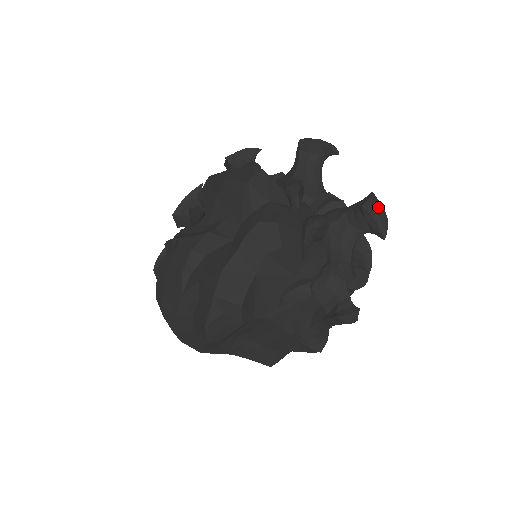
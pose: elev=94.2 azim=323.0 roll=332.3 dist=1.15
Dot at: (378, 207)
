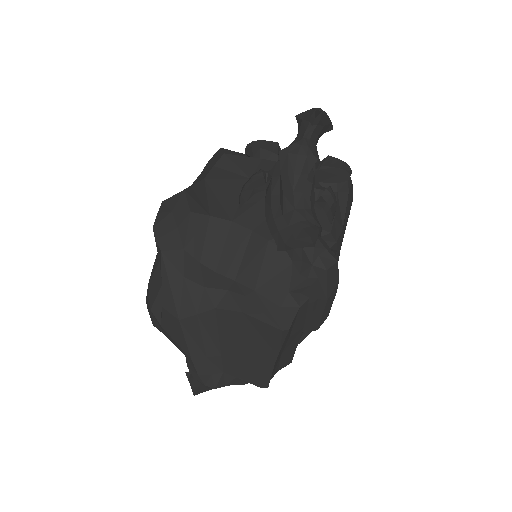
Dot at: occluded
